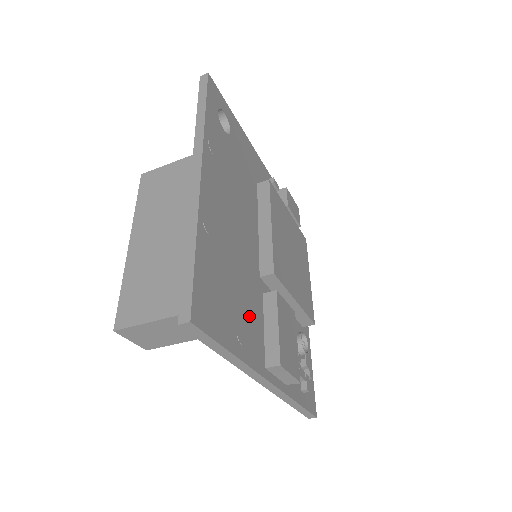
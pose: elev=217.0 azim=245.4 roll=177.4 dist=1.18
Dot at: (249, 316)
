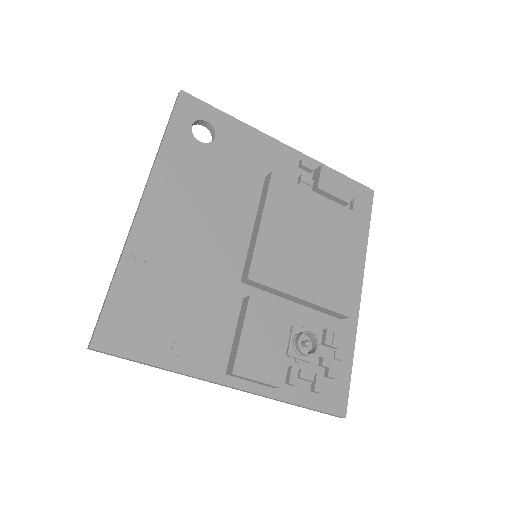
Dot at: (204, 327)
